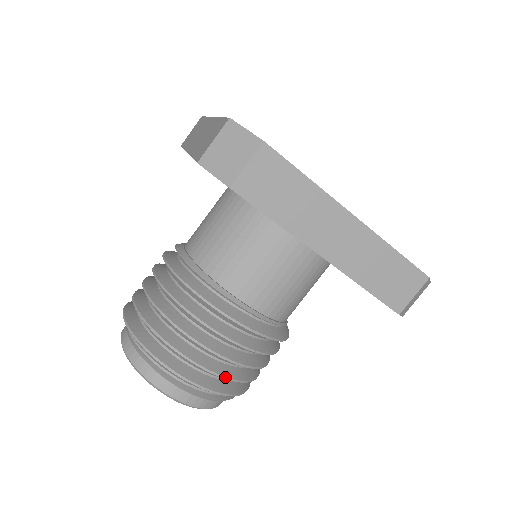
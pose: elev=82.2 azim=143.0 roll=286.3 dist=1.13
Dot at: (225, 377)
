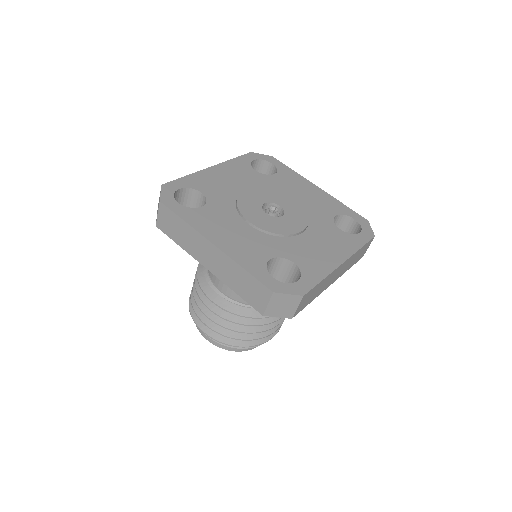
Dot at: (216, 332)
